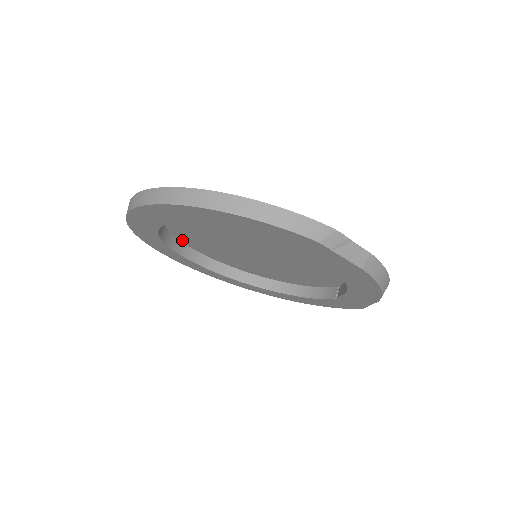
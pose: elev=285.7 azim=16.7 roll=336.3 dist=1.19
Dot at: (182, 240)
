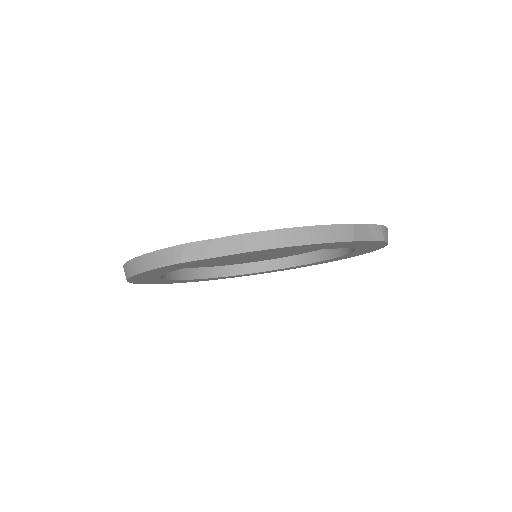
Dot at: (234, 264)
